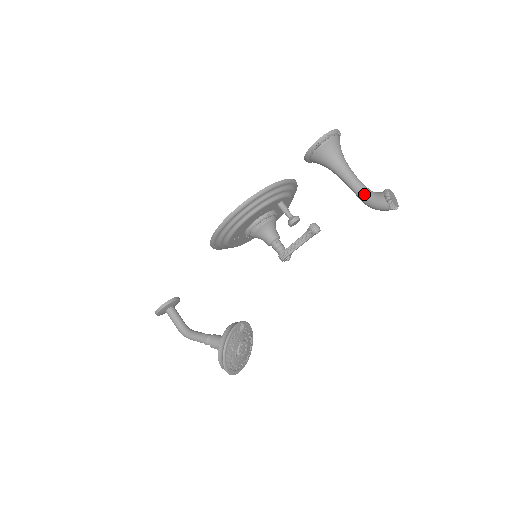
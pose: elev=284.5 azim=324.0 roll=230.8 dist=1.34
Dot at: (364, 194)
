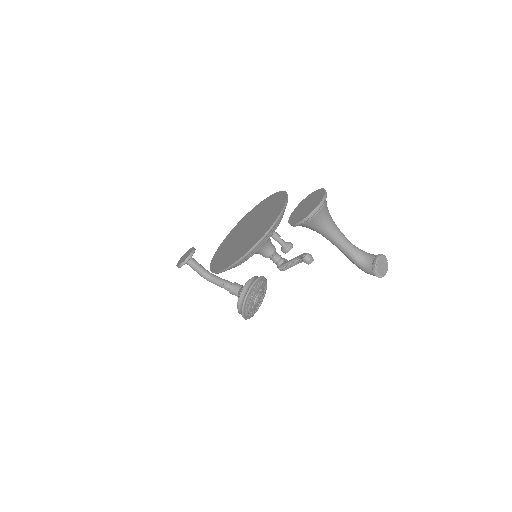
Dot at: (353, 260)
